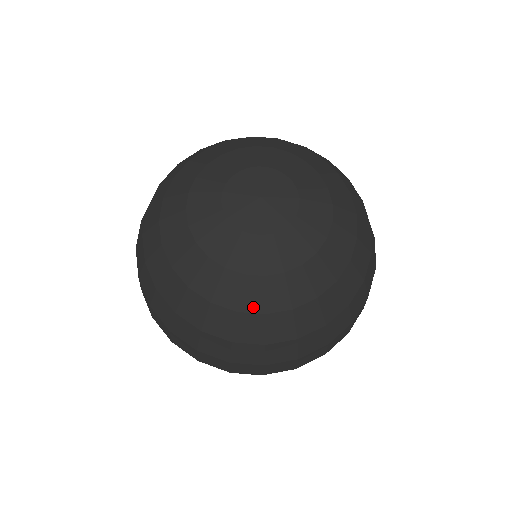
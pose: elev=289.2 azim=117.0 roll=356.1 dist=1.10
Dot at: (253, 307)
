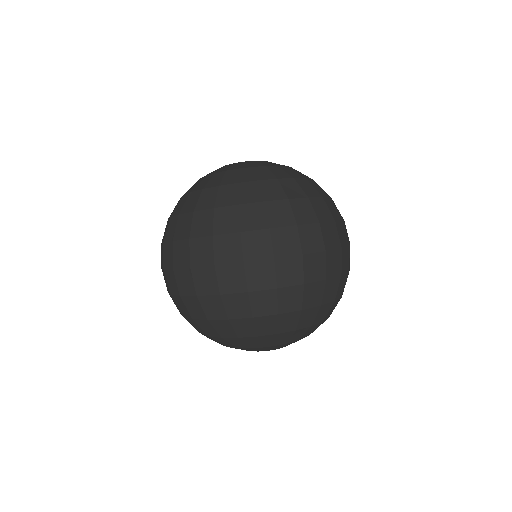
Dot at: (297, 176)
